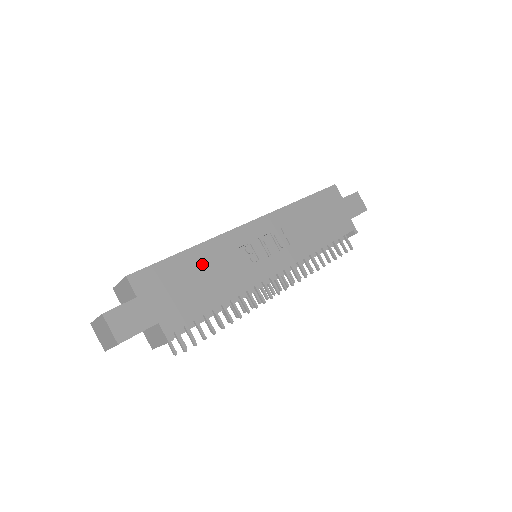
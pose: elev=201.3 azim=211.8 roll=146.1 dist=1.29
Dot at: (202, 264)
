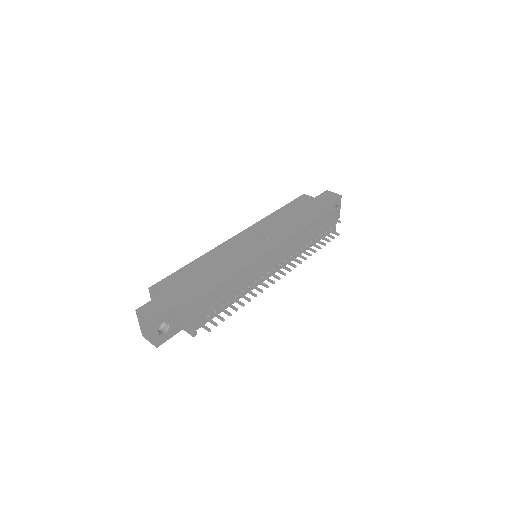
Dot at: (204, 266)
